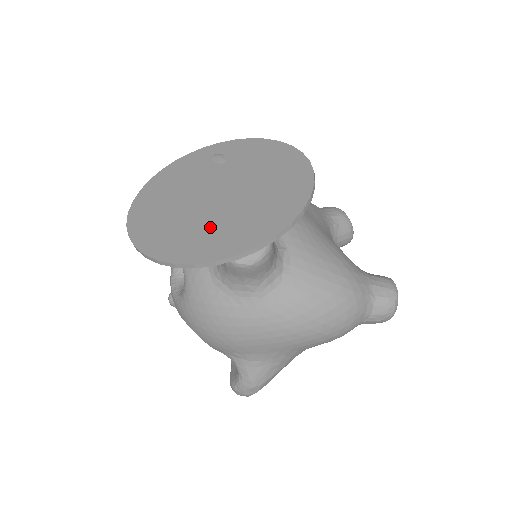
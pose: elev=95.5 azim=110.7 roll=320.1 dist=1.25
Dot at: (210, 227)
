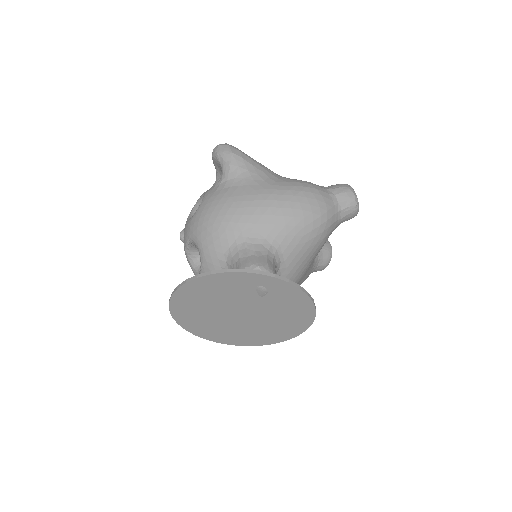
Dot at: (224, 329)
